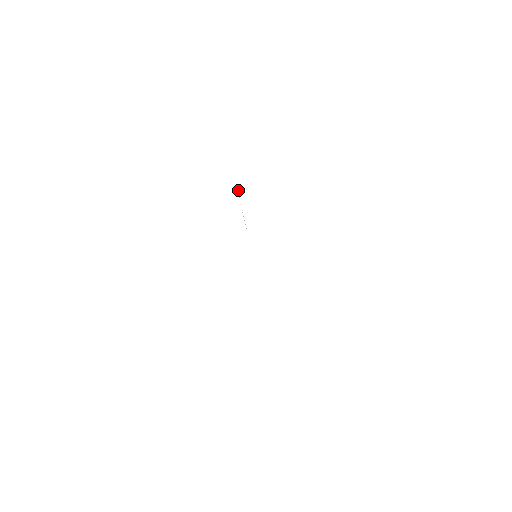
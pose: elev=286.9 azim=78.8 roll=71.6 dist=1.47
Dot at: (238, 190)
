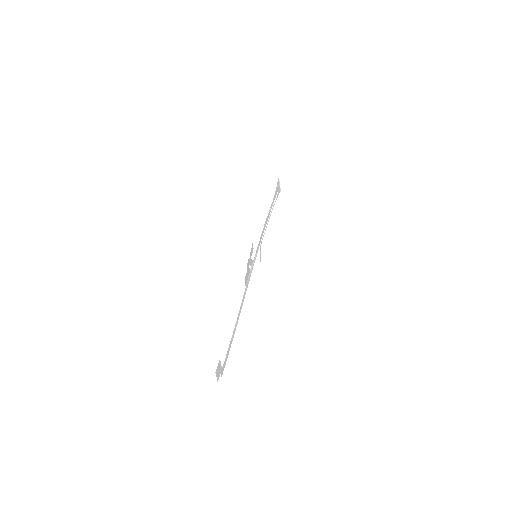
Dot at: (279, 185)
